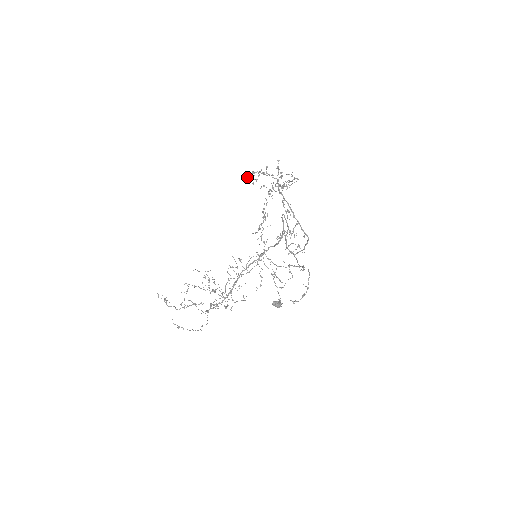
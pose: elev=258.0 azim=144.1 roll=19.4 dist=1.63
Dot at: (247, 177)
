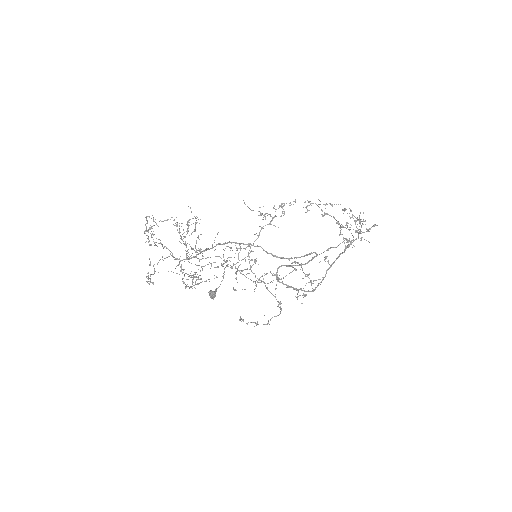
Dot at: (345, 210)
